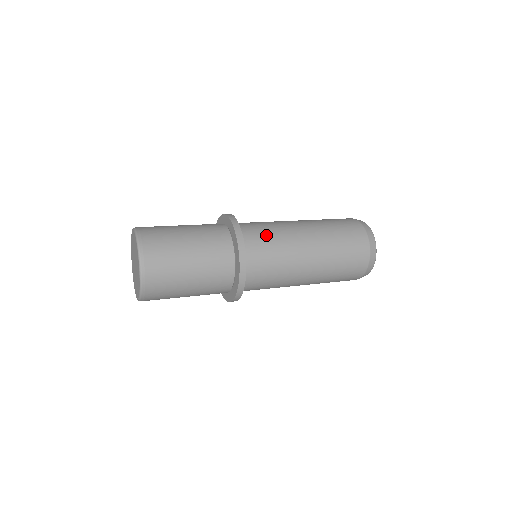
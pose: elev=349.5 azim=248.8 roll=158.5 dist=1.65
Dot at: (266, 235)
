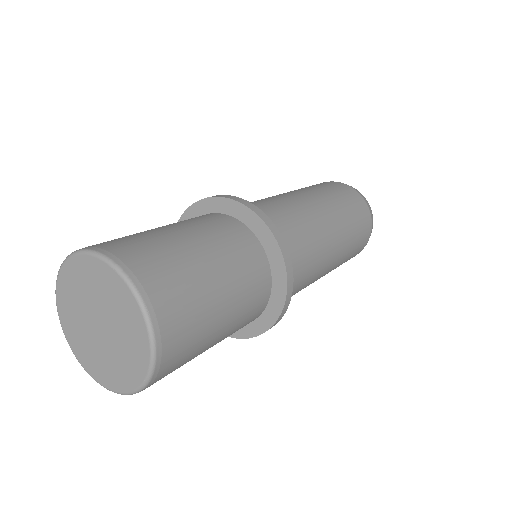
Dot at: (264, 205)
